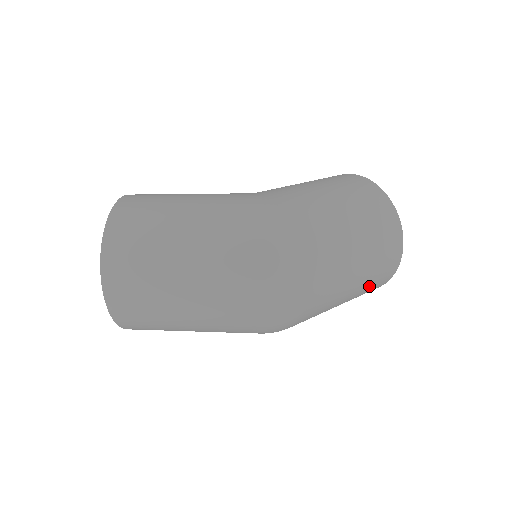
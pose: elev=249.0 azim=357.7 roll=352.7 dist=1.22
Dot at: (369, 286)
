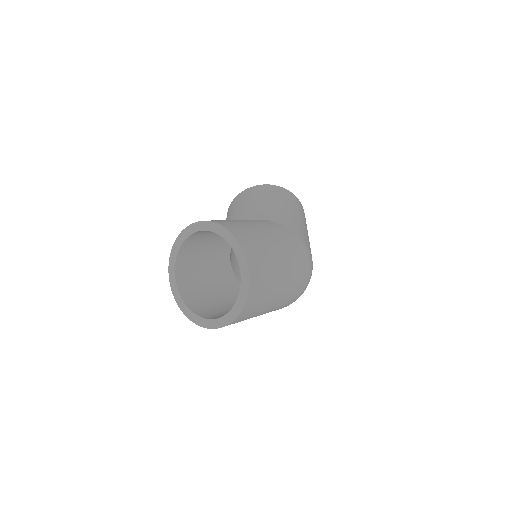
Dot at: occluded
